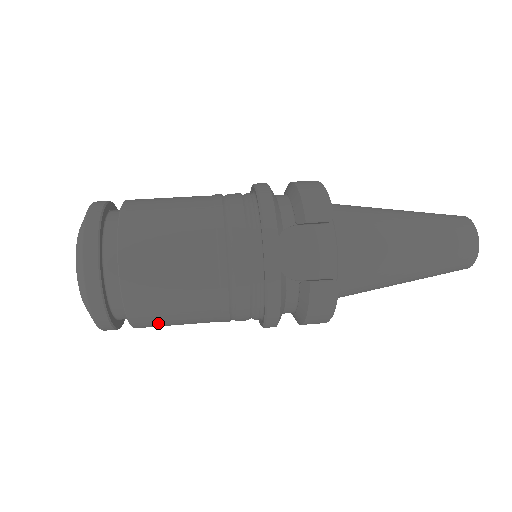
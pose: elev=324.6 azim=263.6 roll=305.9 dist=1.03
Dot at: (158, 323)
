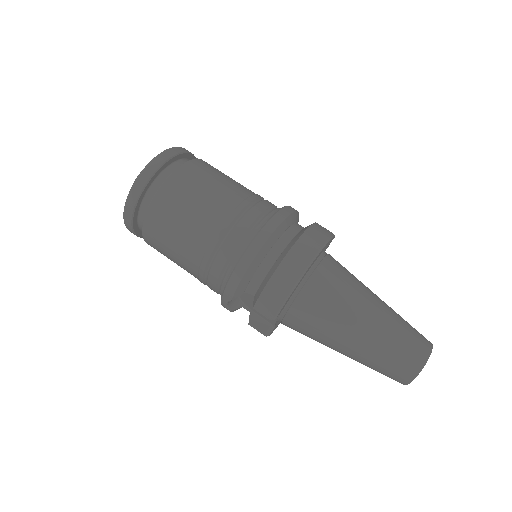
Dot at: occluded
